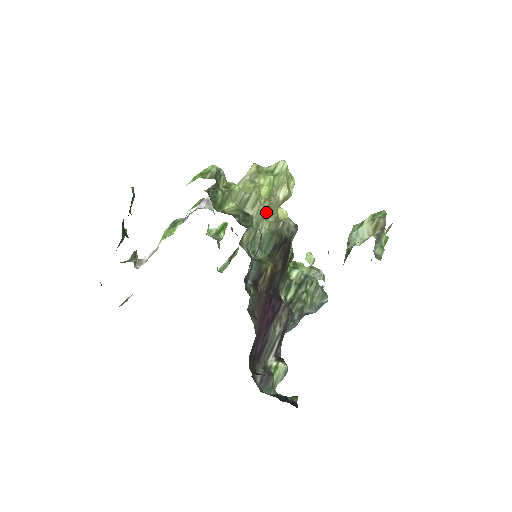
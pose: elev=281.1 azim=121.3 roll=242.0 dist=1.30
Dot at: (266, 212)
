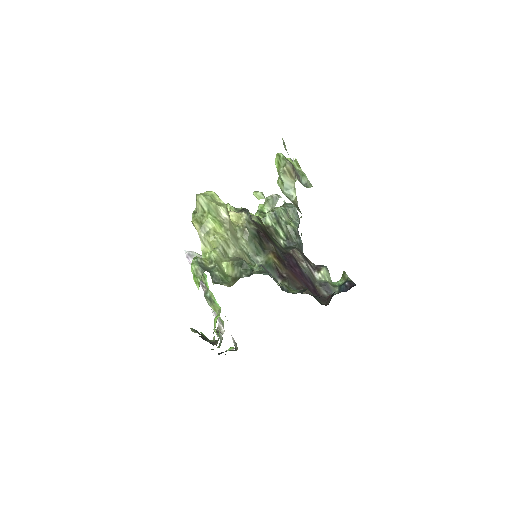
Dot at: (234, 237)
